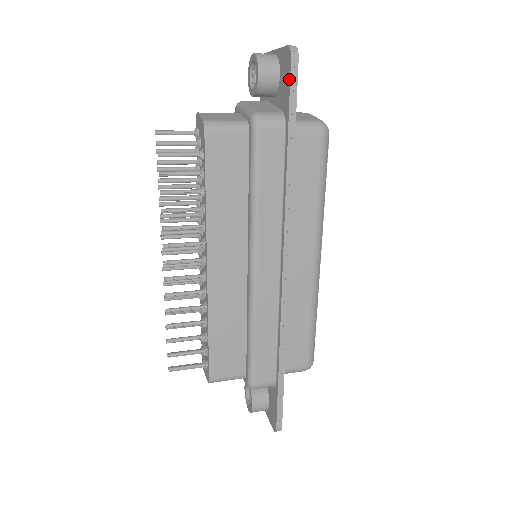
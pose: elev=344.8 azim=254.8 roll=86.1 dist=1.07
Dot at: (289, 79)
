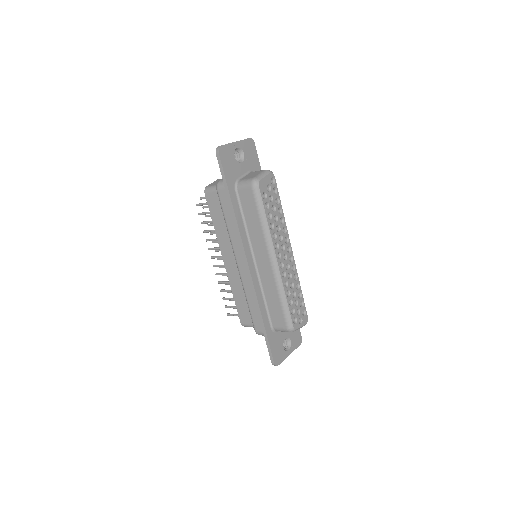
Dot at: (219, 164)
